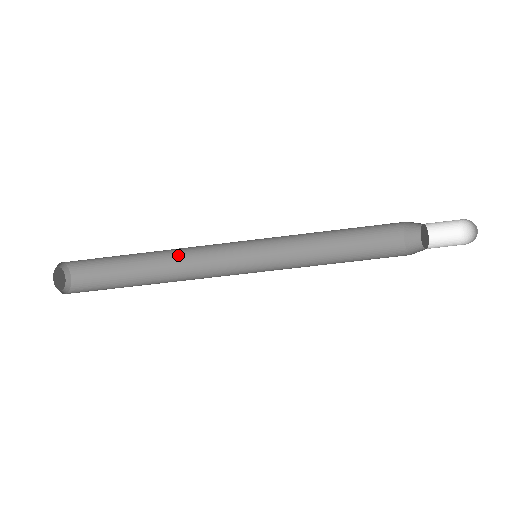
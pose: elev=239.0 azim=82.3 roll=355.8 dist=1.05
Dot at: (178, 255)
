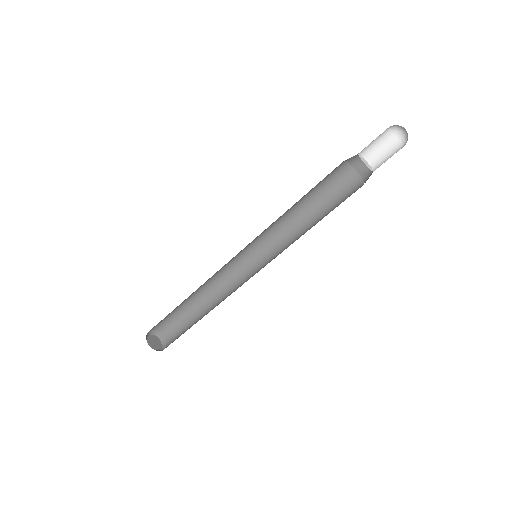
Dot at: (209, 283)
